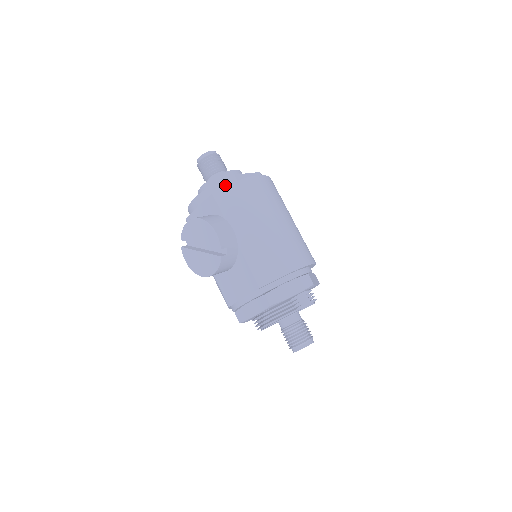
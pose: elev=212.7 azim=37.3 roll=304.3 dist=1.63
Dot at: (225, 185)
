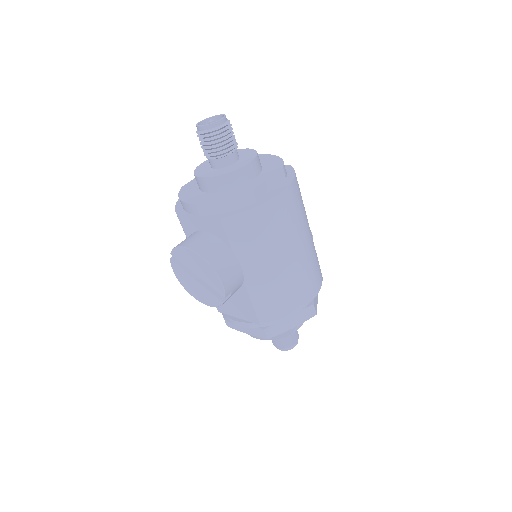
Dot at: (238, 205)
